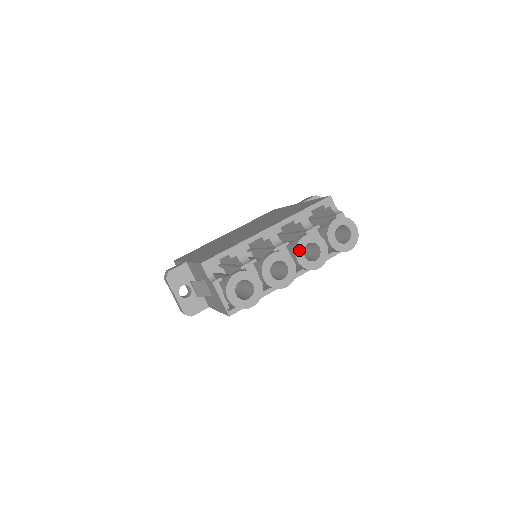
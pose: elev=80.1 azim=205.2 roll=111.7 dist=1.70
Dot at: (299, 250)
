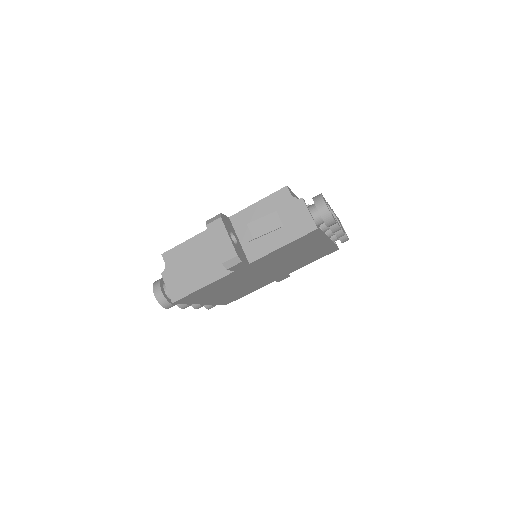
Dot at: occluded
